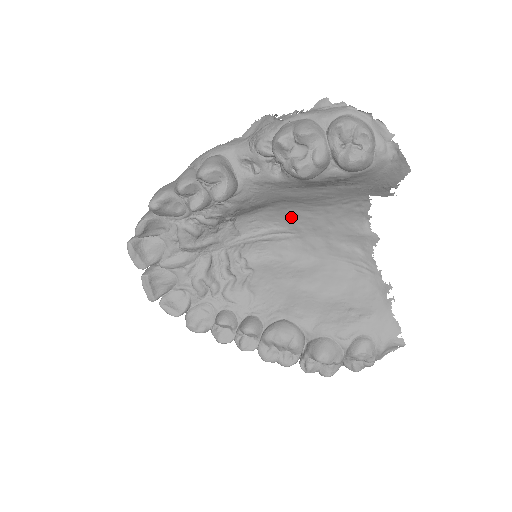
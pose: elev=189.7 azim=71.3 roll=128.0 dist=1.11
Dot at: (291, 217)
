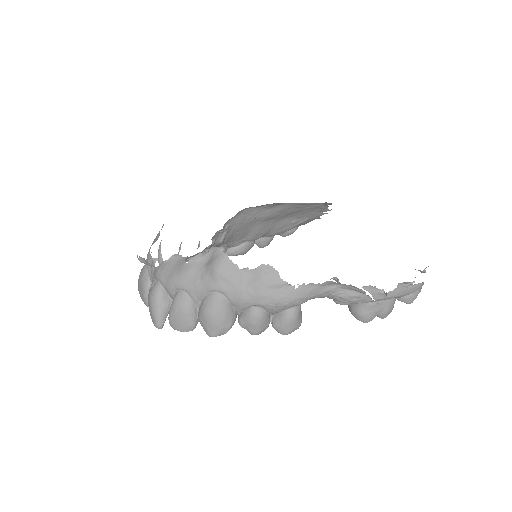
Dot at: occluded
